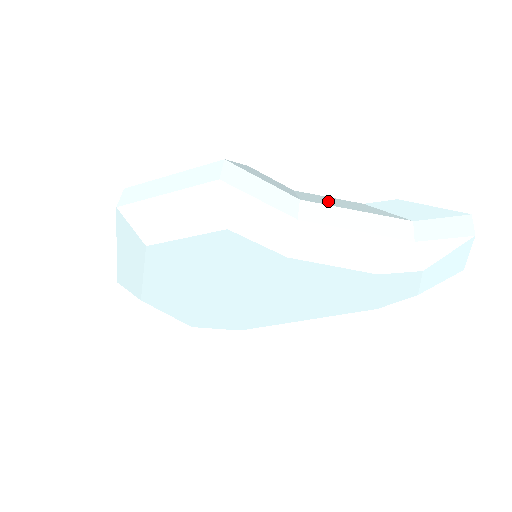
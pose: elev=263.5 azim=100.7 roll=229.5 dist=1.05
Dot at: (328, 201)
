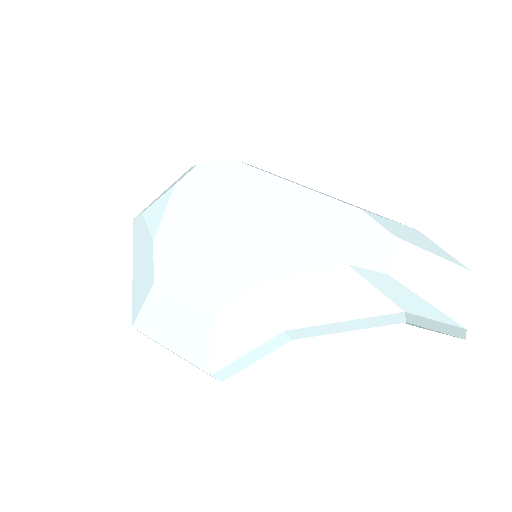
Dot at: (309, 305)
